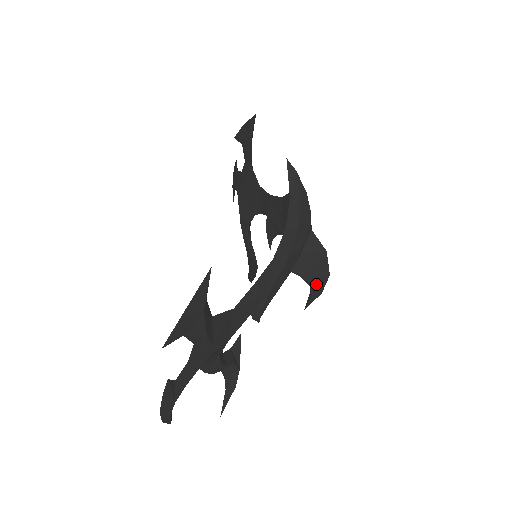
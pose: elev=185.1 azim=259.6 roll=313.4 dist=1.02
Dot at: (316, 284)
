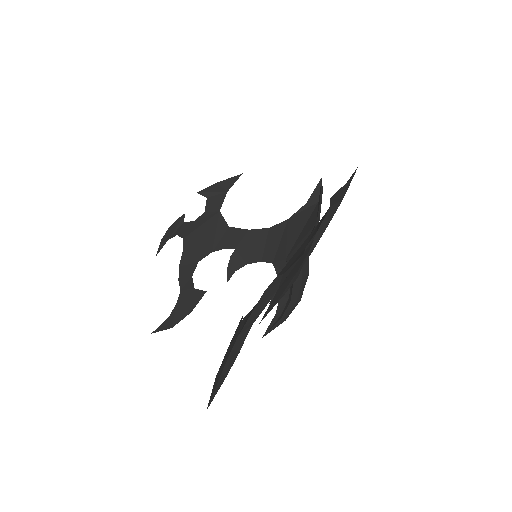
Dot at: (293, 302)
